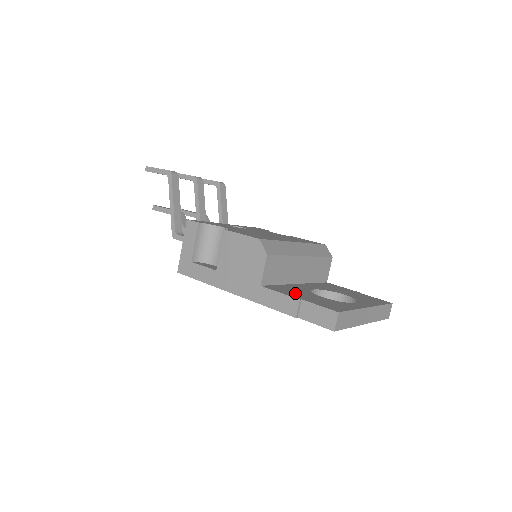
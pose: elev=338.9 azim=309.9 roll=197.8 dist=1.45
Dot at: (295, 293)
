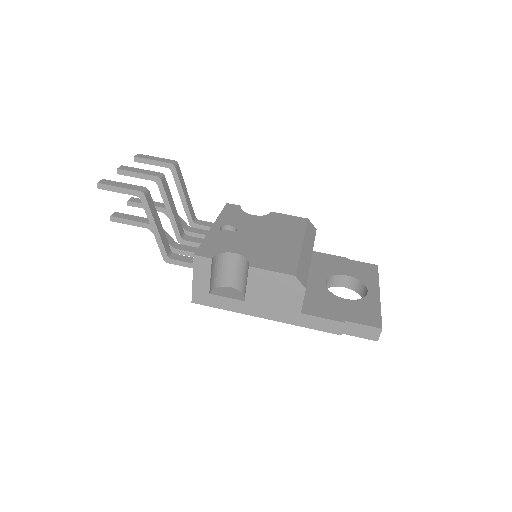
Dot at: (329, 309)
